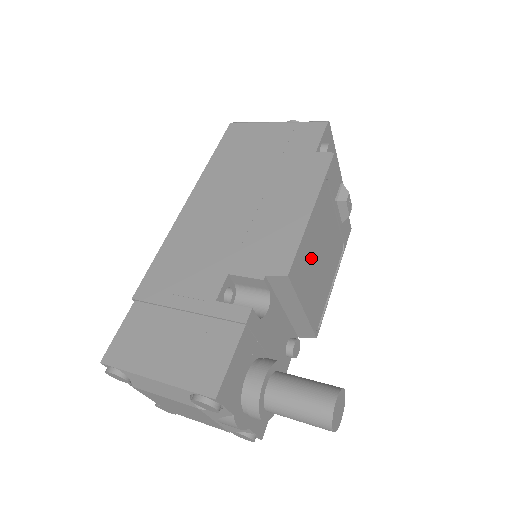
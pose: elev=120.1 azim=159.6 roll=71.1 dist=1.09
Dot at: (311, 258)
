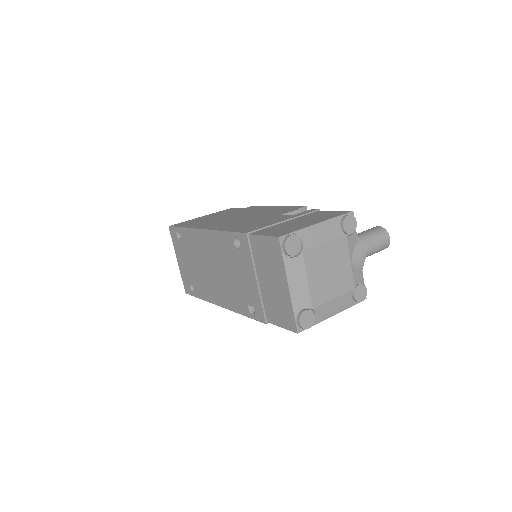
Dot at: occluded
